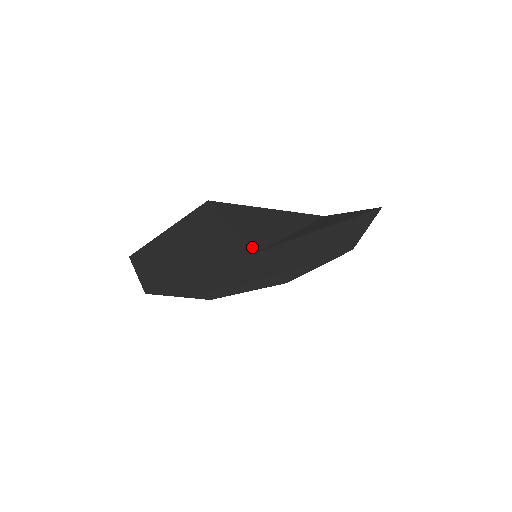
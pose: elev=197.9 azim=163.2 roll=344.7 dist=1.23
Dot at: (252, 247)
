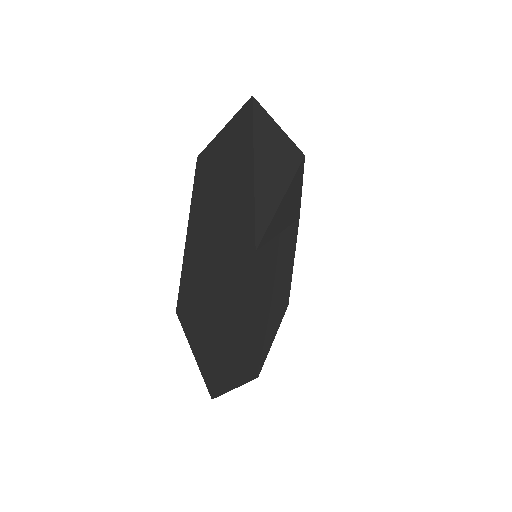
Dot at: (254, 233)
